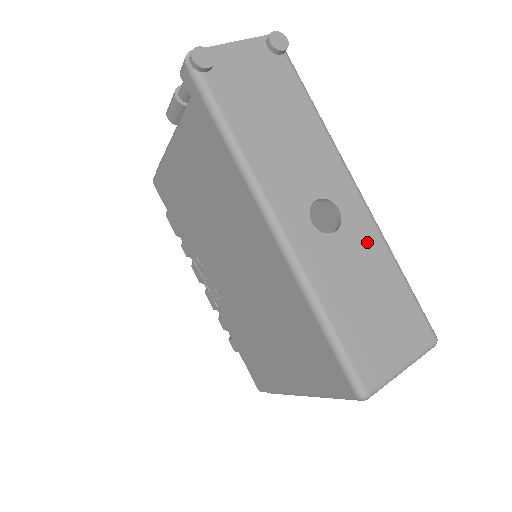
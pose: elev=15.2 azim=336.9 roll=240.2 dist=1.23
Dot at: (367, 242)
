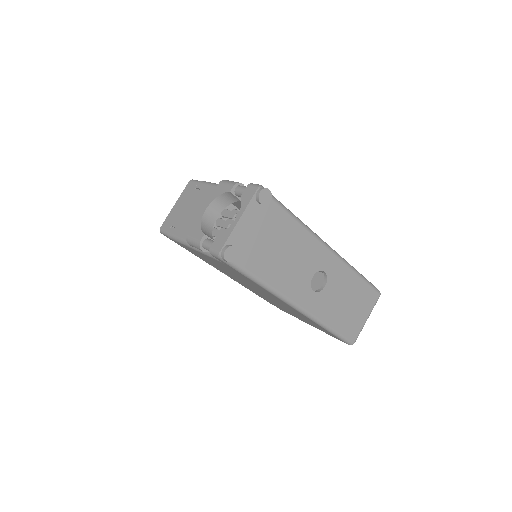
Dot at: (341, 276)
